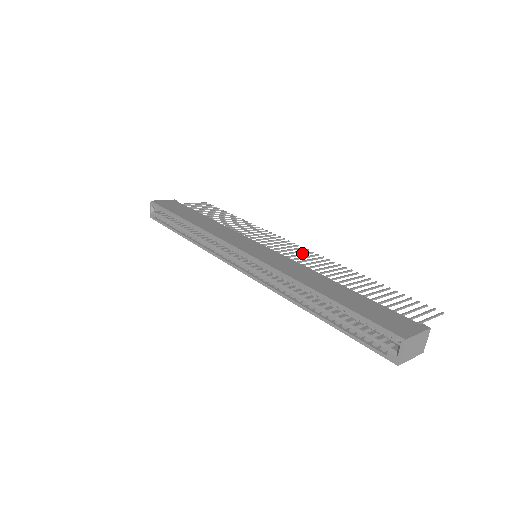
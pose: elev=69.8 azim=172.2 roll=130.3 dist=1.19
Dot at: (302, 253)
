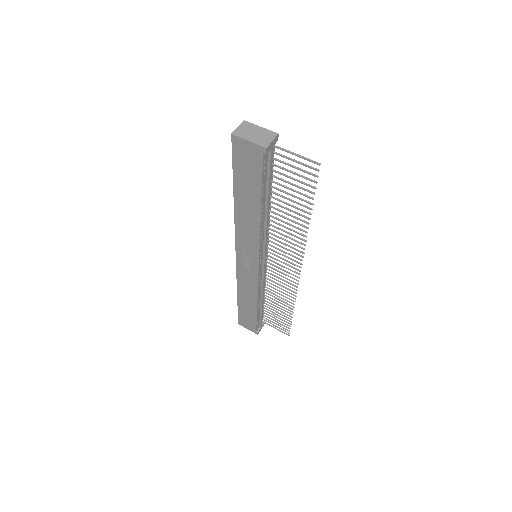
Dot at: (290, 254)
